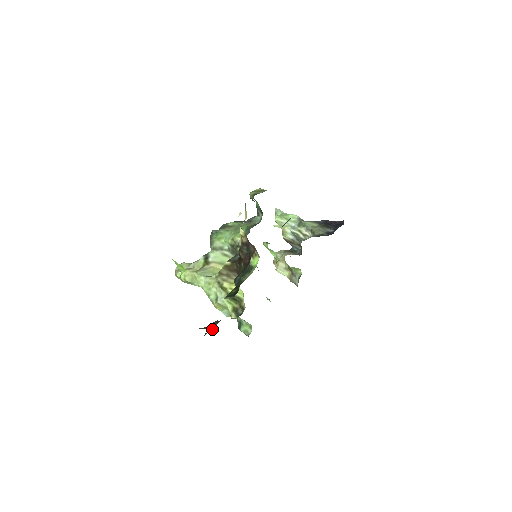
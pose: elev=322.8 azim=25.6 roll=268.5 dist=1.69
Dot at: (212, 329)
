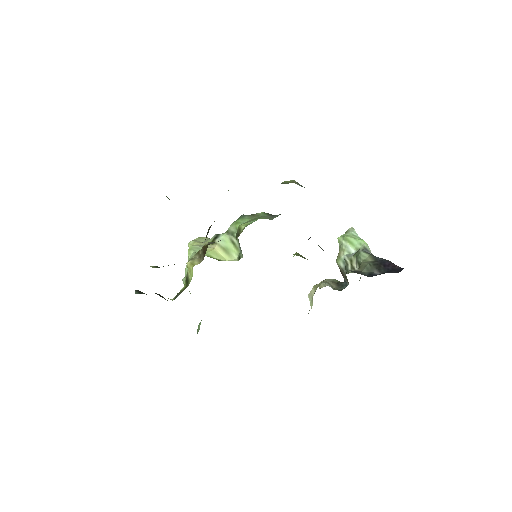
Dot at: occluded
